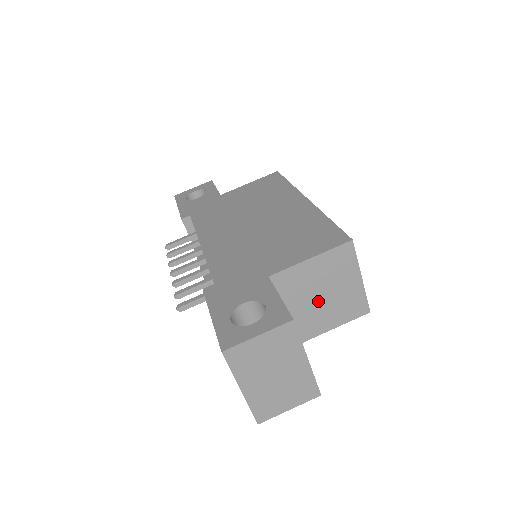
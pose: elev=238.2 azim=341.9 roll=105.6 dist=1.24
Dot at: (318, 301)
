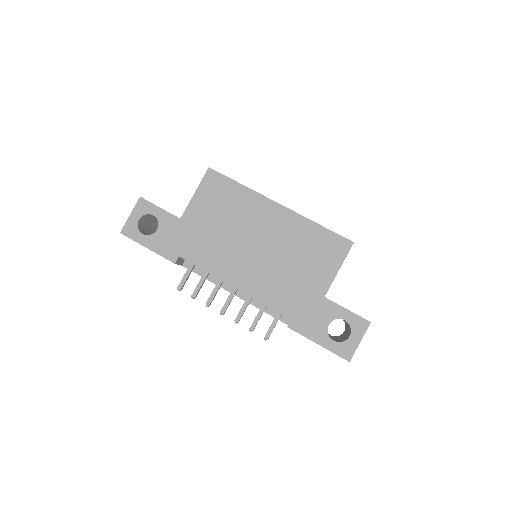
Dot at: occluded
